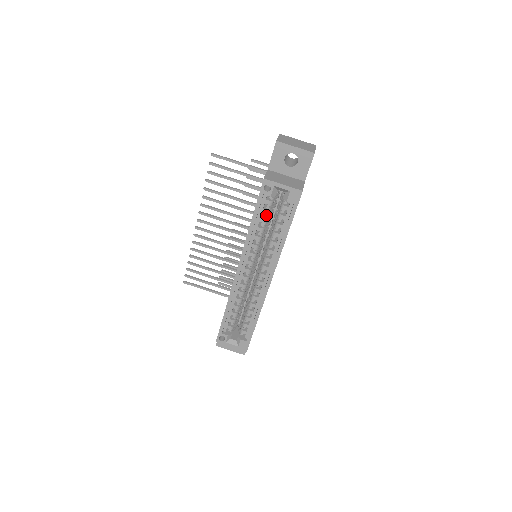
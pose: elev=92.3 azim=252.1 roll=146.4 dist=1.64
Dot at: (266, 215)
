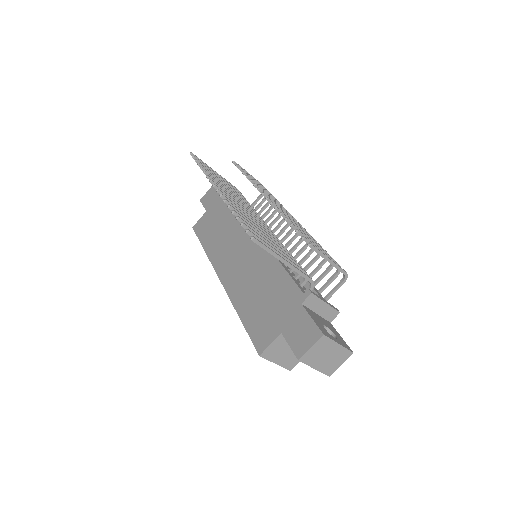
Dot at: occluded
